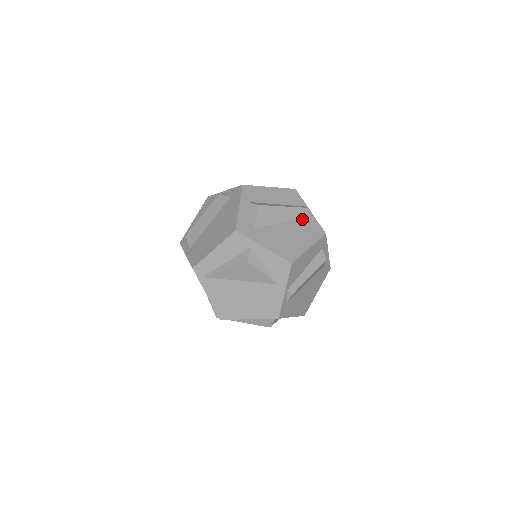
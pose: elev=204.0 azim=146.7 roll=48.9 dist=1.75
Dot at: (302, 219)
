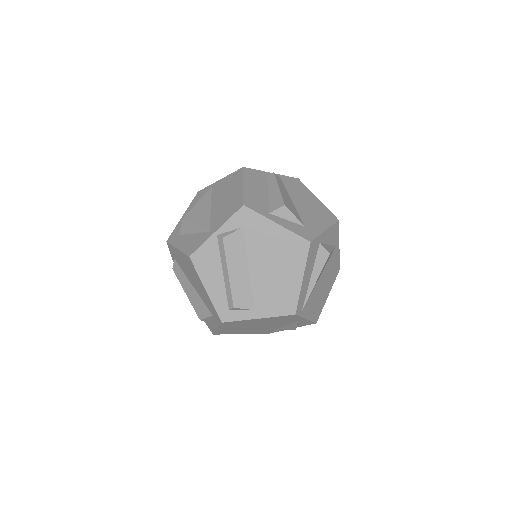
Dot at: (284, 185)
